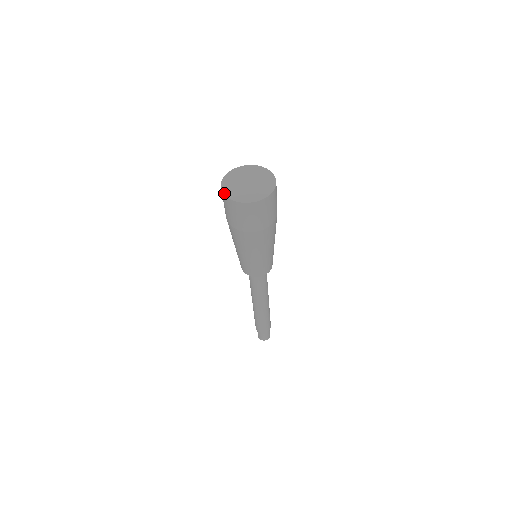
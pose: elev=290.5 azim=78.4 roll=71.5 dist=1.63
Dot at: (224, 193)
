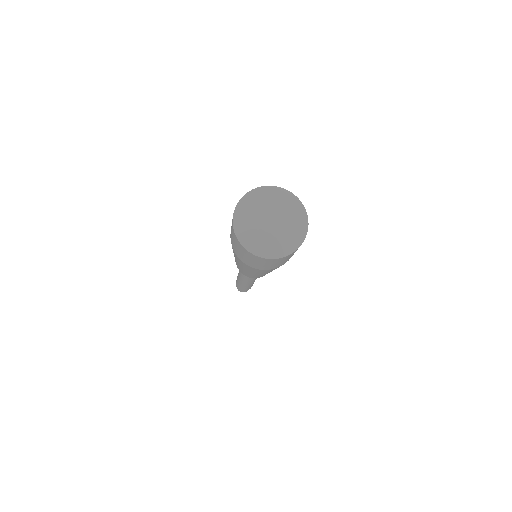
Dot at: (234, 229)
